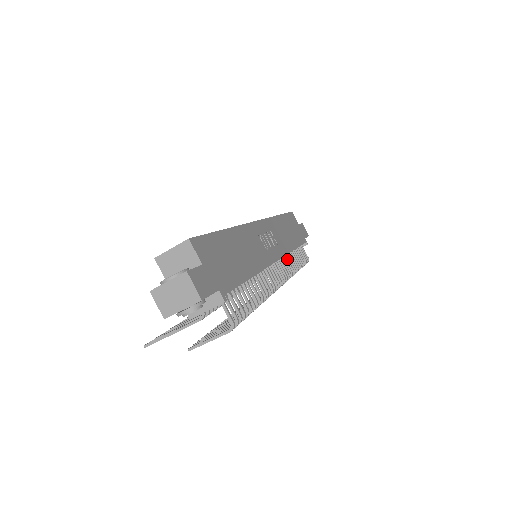
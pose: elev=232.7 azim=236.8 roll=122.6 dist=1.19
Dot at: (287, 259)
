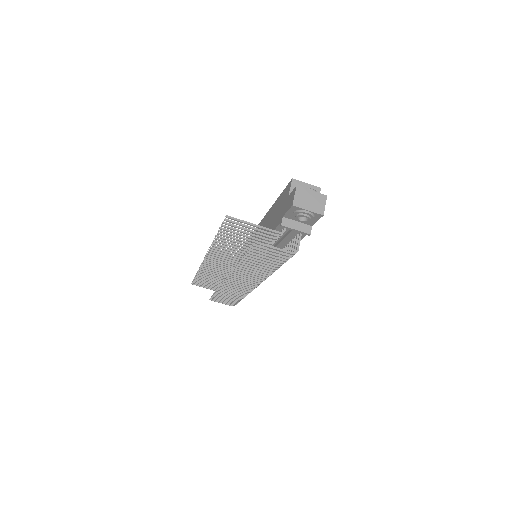
Dot at: occluded
